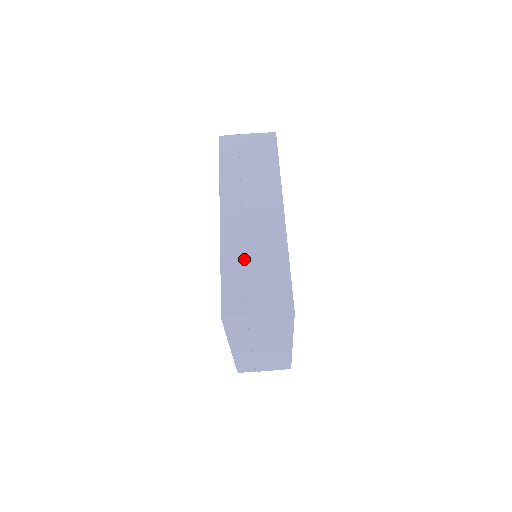
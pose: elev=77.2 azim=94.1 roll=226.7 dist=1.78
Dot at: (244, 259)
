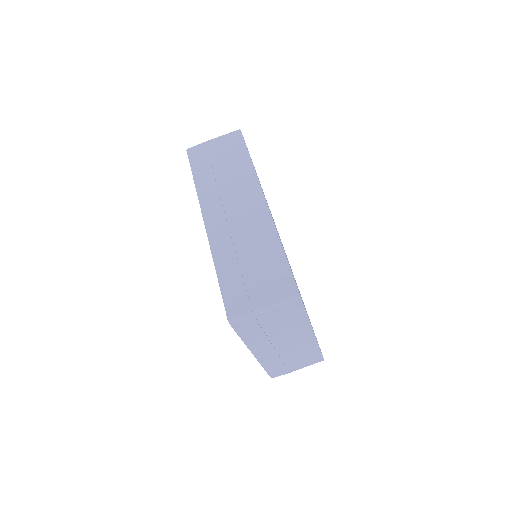
Dot at: (237, 258)
